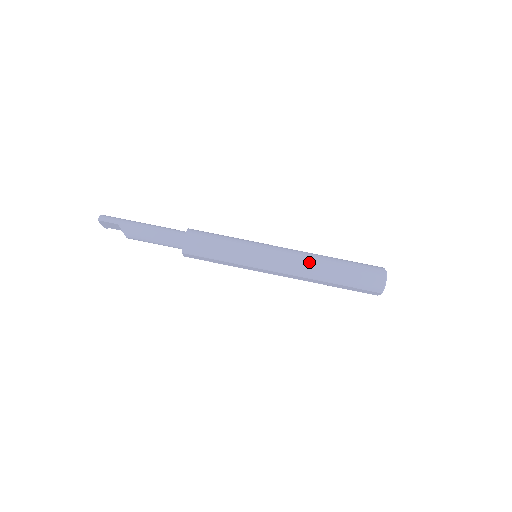
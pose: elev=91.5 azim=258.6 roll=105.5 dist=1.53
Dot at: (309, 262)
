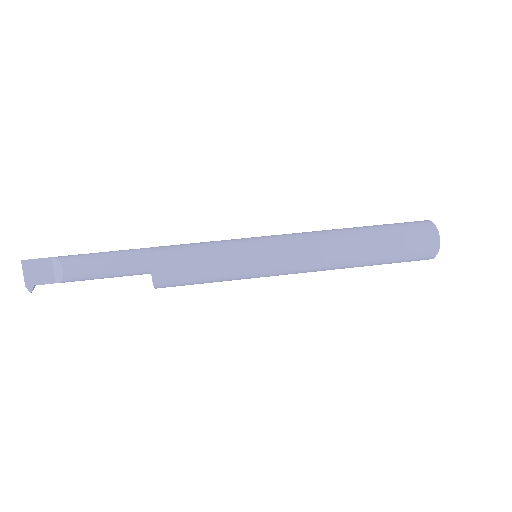
Dot at: (326, 230)
